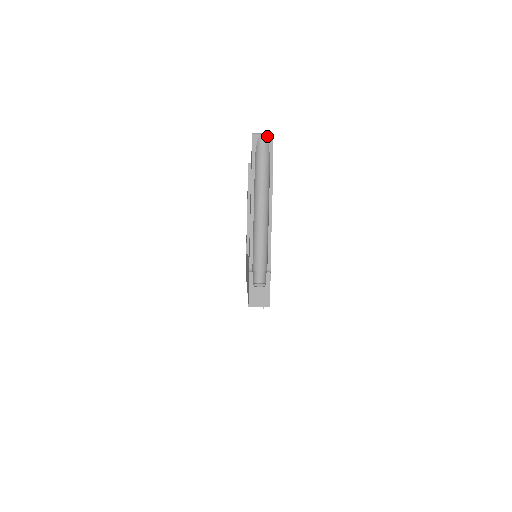
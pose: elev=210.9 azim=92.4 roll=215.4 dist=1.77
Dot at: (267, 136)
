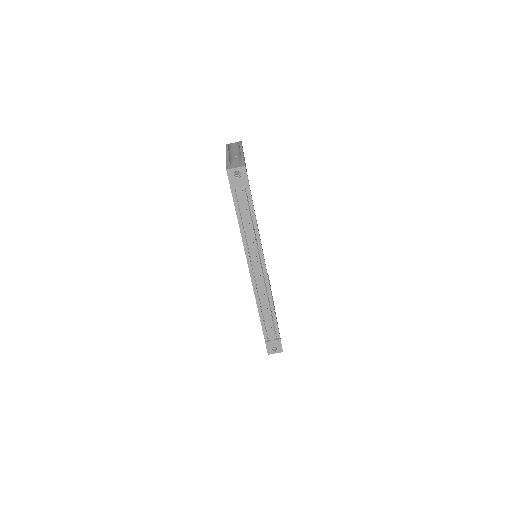
Dot at: occluded
